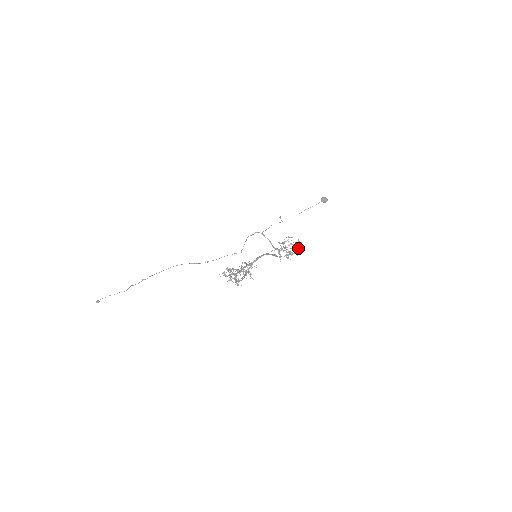
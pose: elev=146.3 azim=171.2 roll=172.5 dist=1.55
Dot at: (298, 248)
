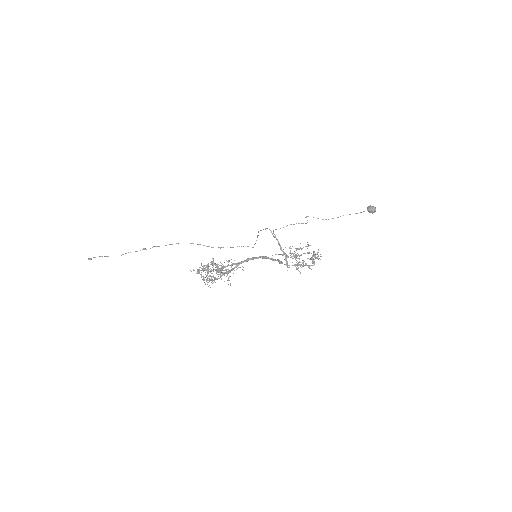
Dot at: occluded
